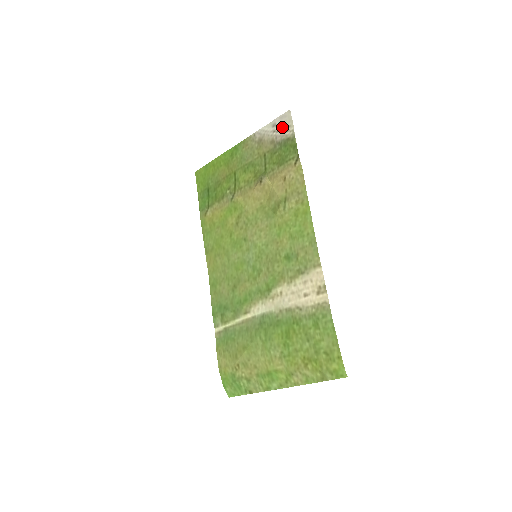
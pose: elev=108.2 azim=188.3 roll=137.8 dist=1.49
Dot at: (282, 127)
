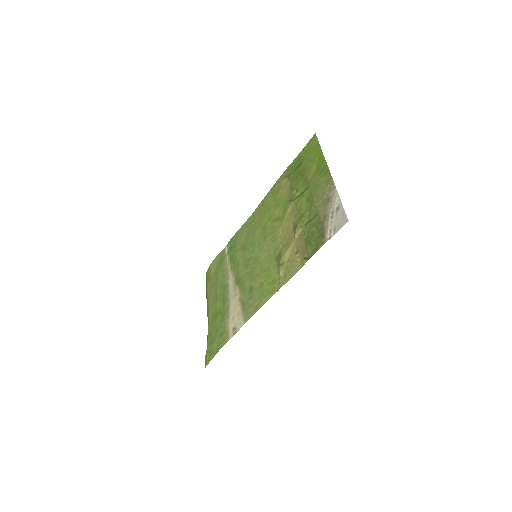
Dot at: (335, 221)
